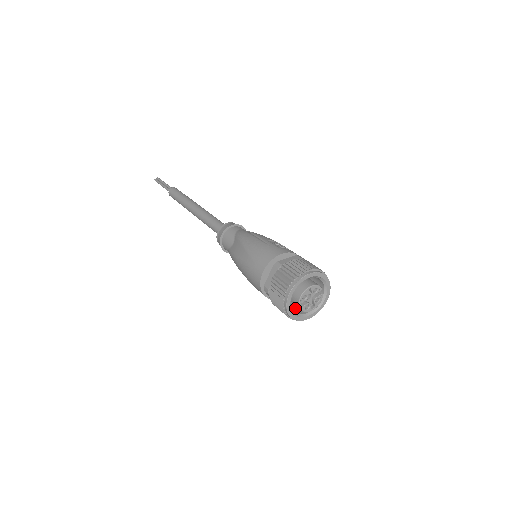
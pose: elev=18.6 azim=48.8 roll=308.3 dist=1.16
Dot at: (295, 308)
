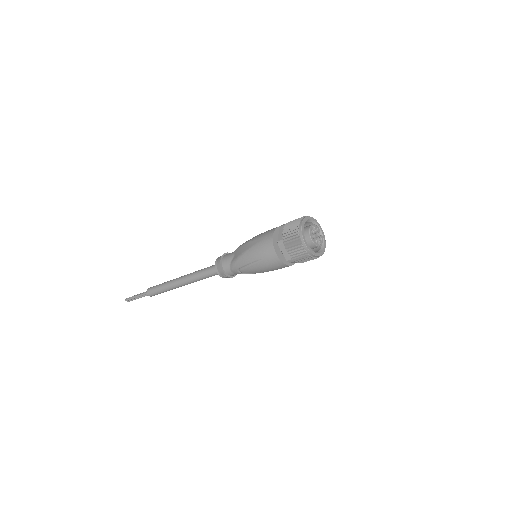
Dot at: occluded
